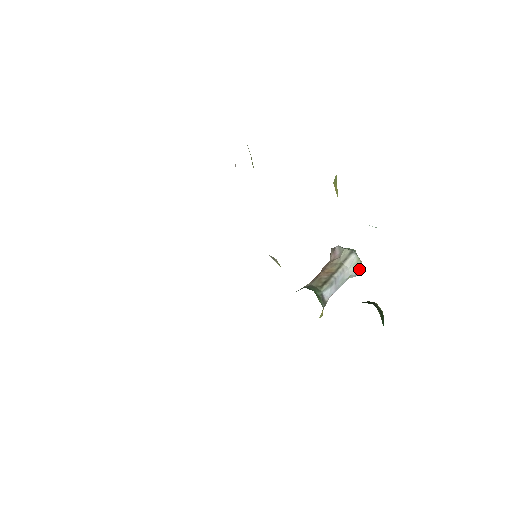
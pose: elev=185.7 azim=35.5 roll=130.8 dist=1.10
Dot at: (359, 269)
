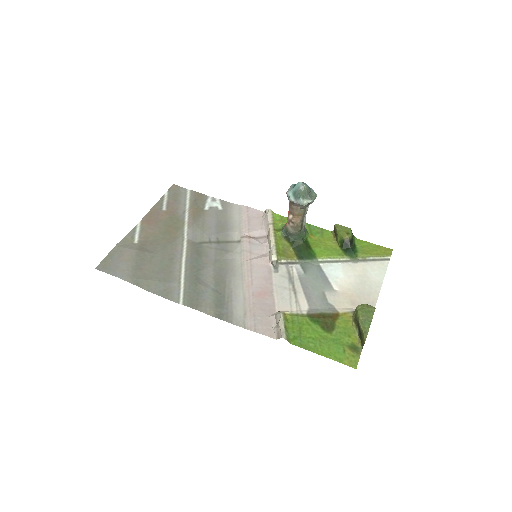
Dot at: occluded
